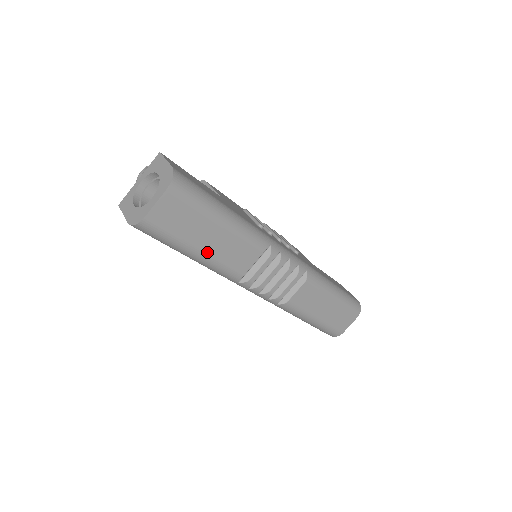
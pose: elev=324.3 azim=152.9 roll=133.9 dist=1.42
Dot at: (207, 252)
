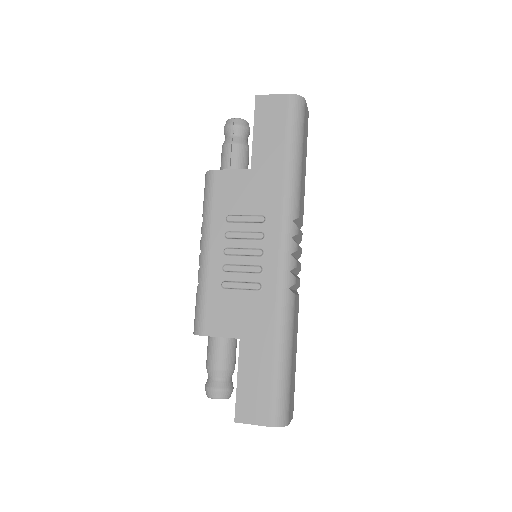
Dot at: (302, 167)
